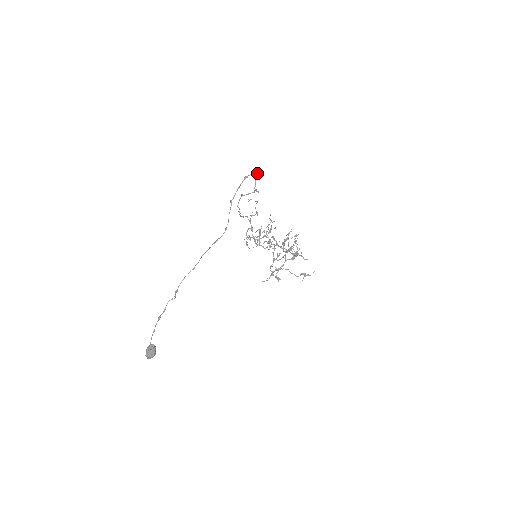
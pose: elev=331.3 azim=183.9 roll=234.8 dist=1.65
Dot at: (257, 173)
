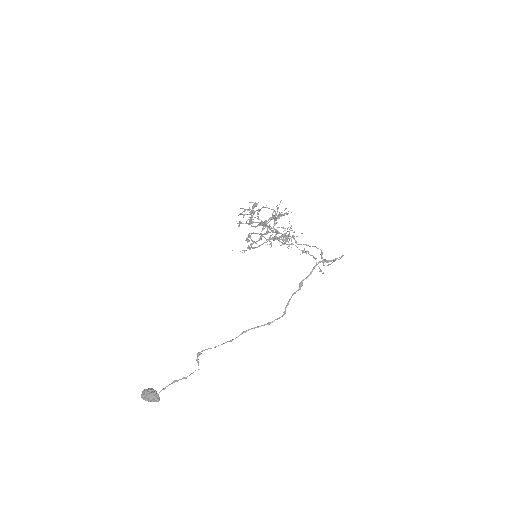
Dot at: occluded
